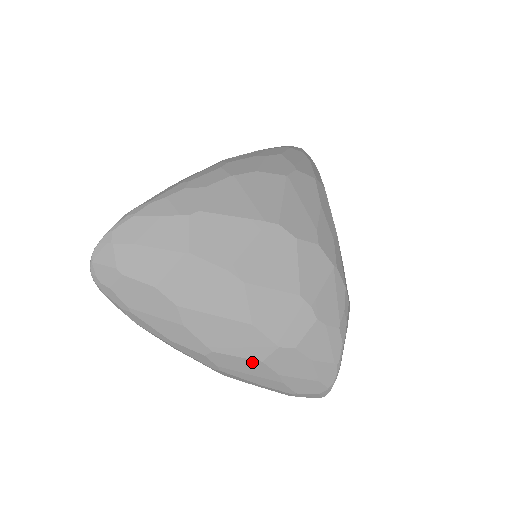
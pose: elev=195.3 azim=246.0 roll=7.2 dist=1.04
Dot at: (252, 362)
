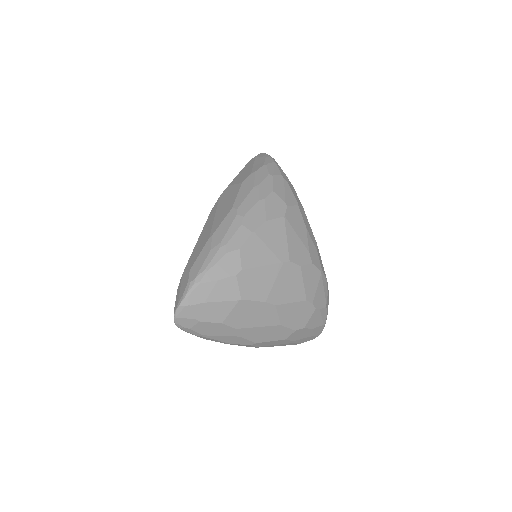
Dot at: (279, 341)
